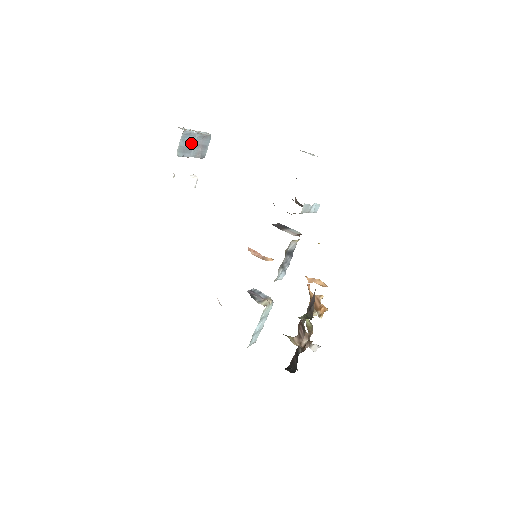
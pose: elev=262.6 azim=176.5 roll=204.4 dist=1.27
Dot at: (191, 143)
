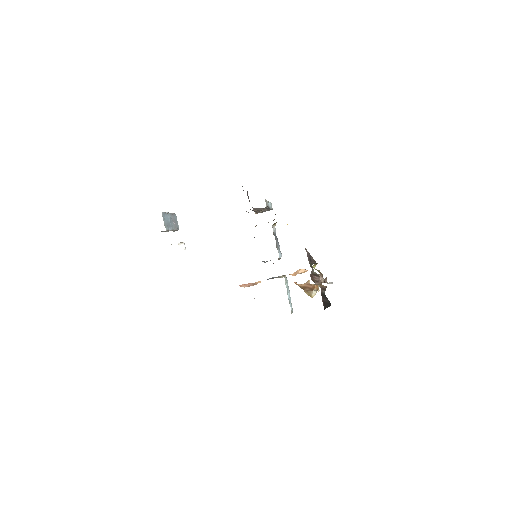
Dot at: (168, 220)
